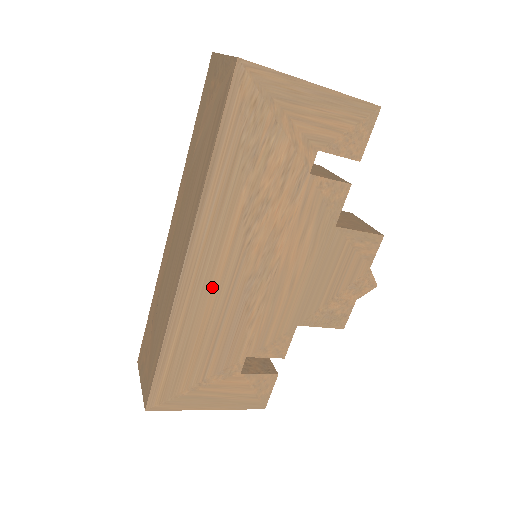
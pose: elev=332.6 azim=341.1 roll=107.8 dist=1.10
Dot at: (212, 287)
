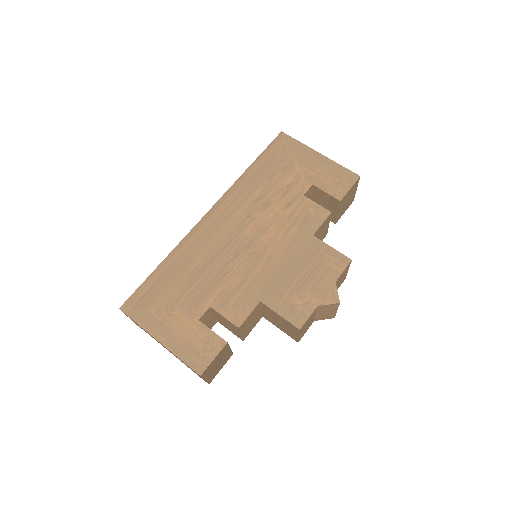
Dot at: (214, 237)
